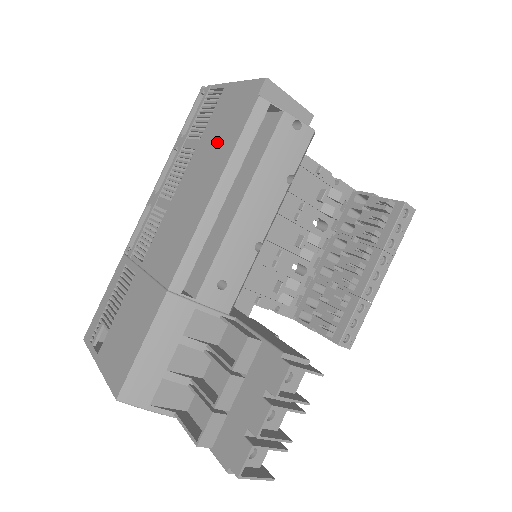
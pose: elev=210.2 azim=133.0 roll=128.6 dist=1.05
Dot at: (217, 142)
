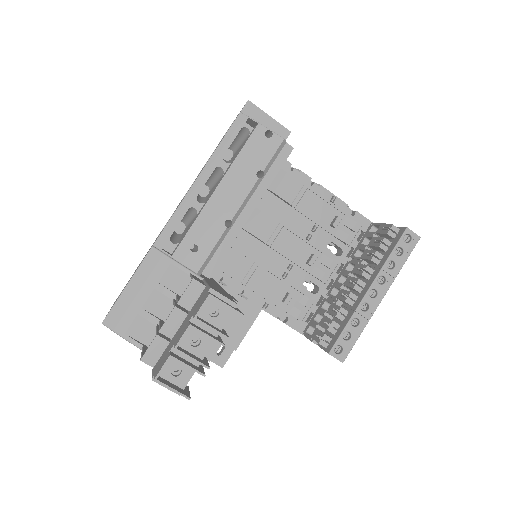
Dot at: occluded
